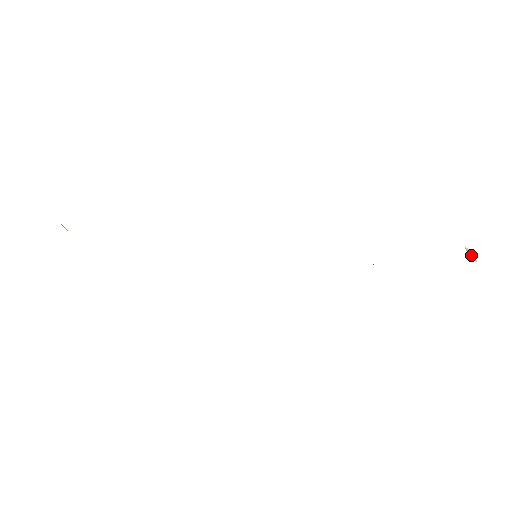
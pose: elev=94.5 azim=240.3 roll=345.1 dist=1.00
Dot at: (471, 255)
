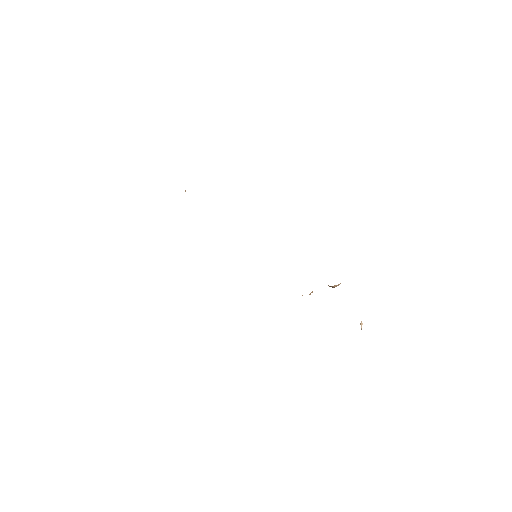
Dot at: (361, 325)
